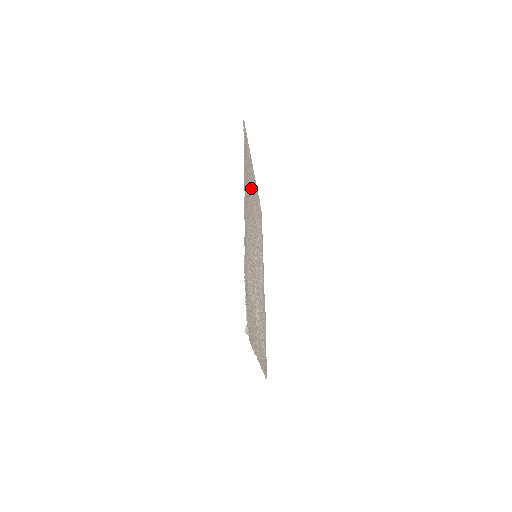
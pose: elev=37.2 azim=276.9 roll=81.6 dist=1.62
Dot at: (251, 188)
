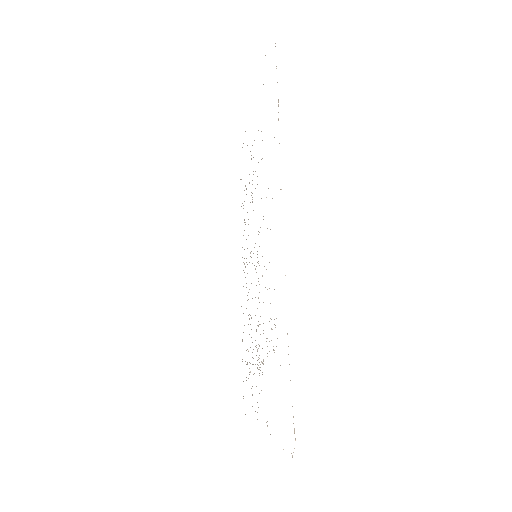
Dot at: occluded
